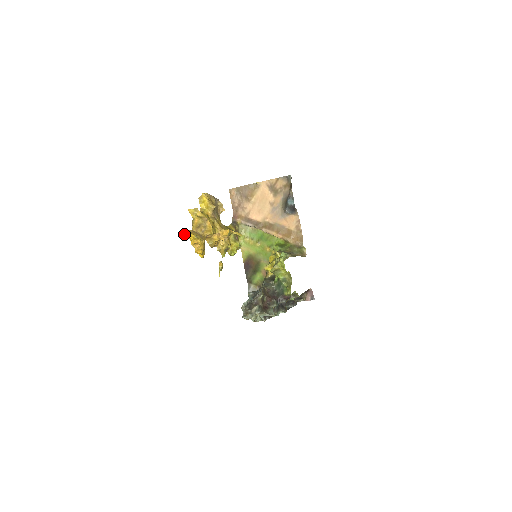
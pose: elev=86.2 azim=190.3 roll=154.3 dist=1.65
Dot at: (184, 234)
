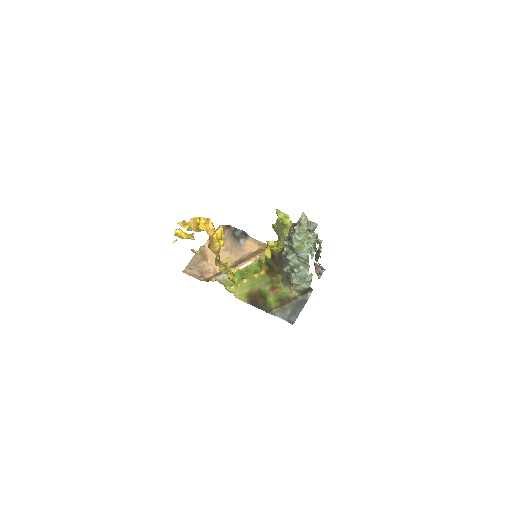
Dot at: (195, 217)
